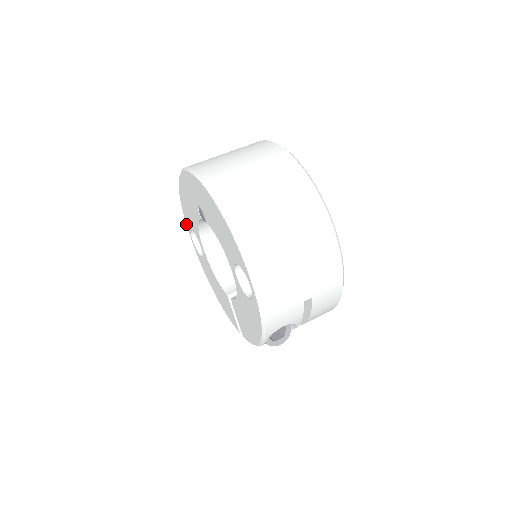
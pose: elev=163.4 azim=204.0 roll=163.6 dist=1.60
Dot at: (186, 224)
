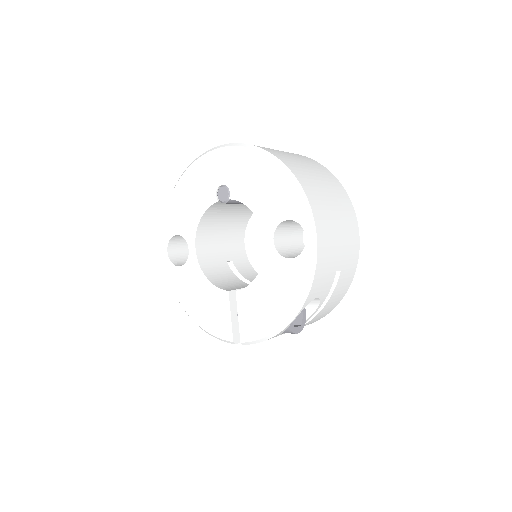
Dot at: (163, 233)
